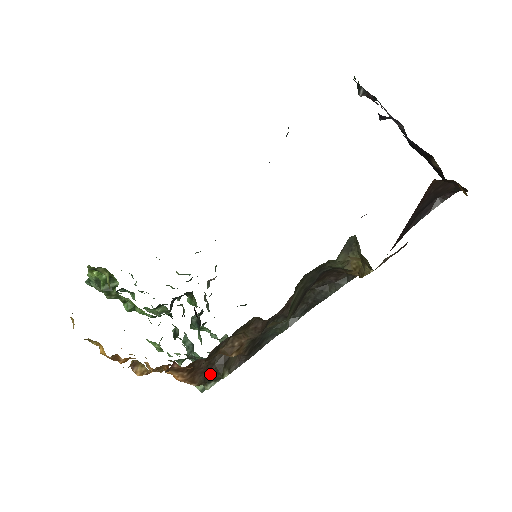
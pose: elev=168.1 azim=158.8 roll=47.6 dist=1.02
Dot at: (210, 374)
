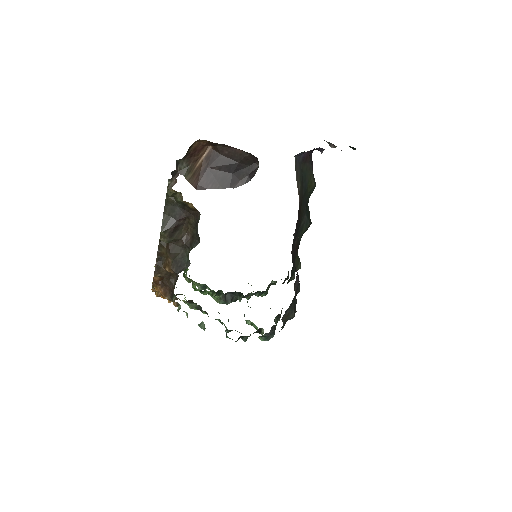
Dot at: (172, 292)
